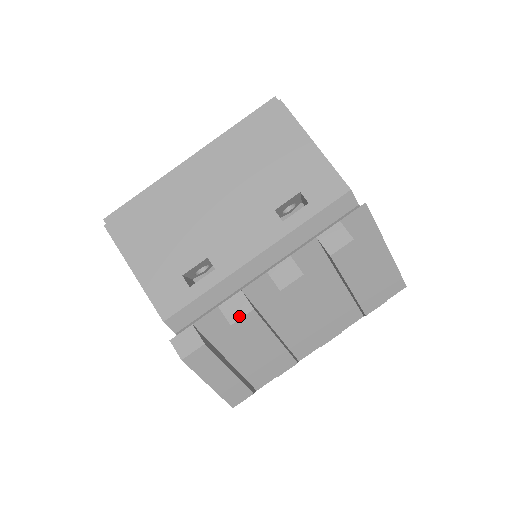
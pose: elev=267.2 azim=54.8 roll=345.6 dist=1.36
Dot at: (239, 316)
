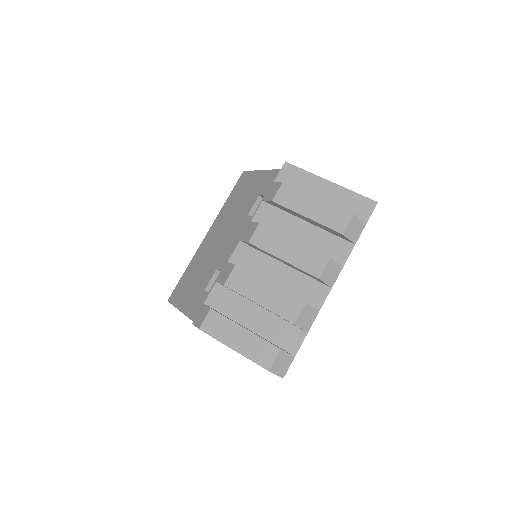
Dot at: (228, 276)
